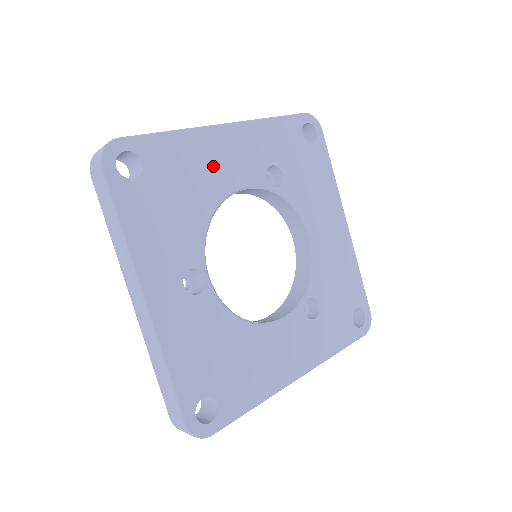
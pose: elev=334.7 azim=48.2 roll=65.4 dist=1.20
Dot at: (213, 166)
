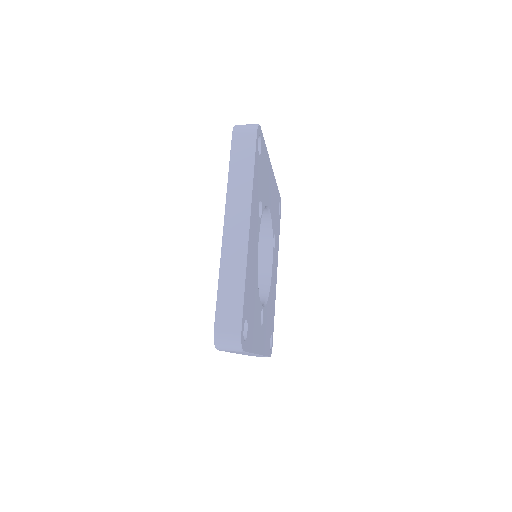
Dot at: (253, 261)
